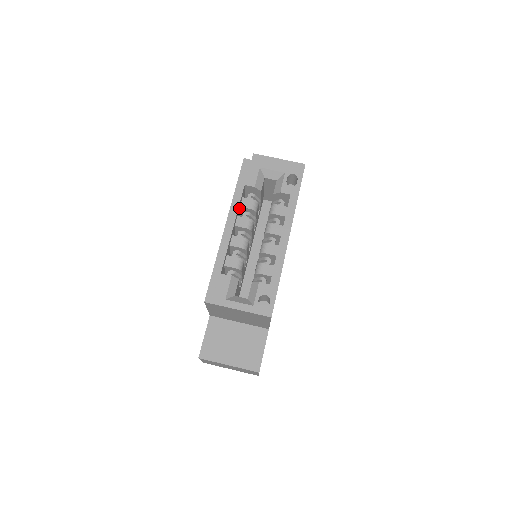
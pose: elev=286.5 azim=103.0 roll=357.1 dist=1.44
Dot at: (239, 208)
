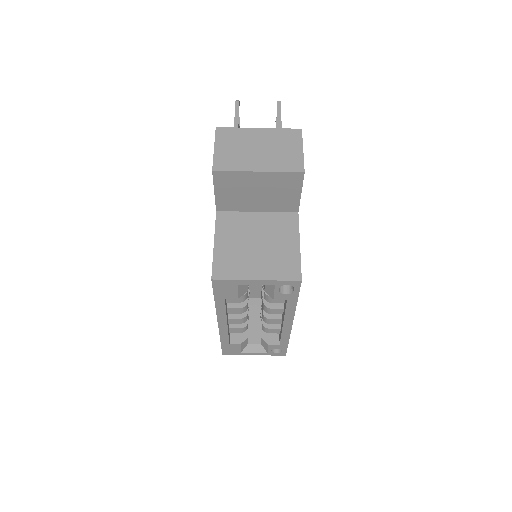
Dot at: (226, 302)
